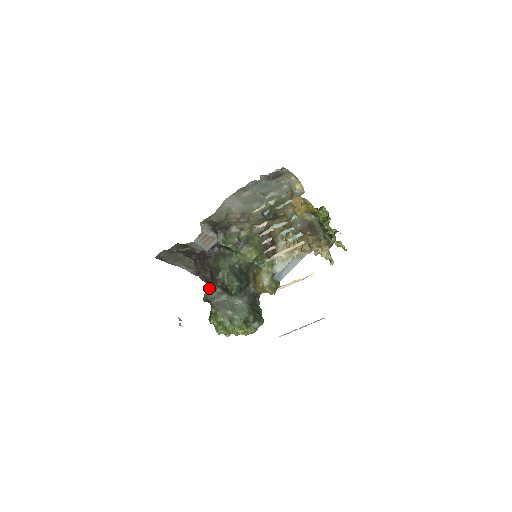
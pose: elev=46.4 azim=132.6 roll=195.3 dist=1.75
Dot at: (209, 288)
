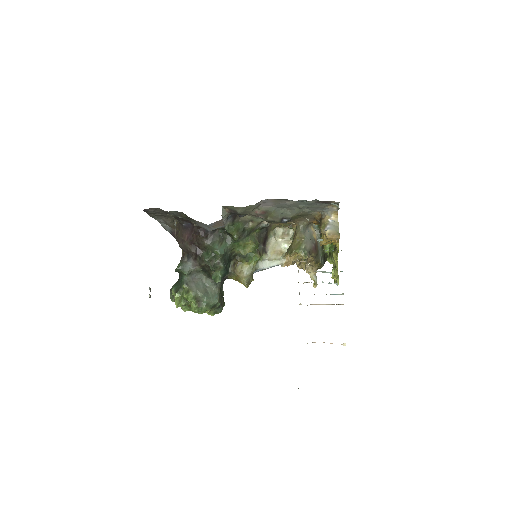
Dot at: (187, 261)
